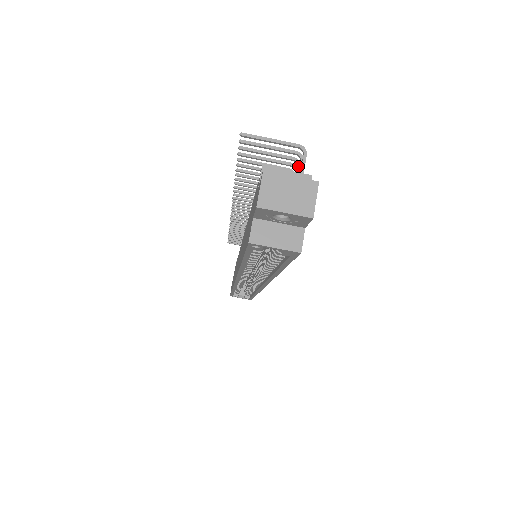
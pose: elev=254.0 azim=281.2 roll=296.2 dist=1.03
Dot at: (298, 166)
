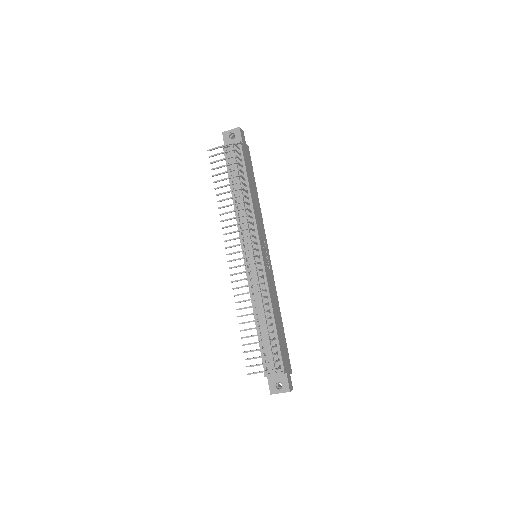
Dot at: occluded
